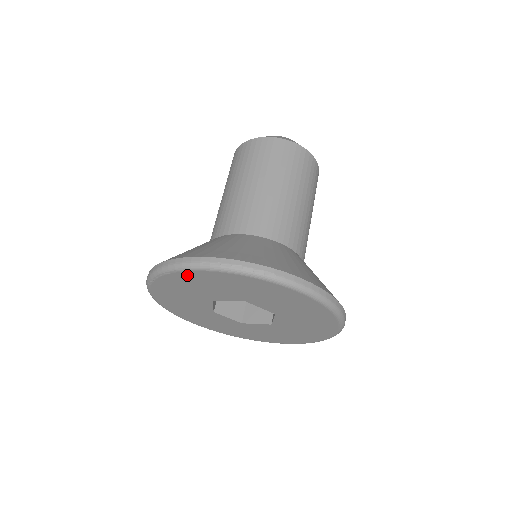
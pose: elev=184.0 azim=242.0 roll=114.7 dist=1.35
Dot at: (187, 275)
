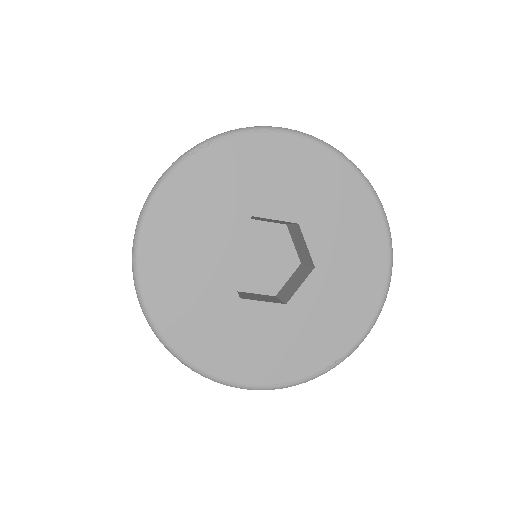
Dot at: (272, 143)
